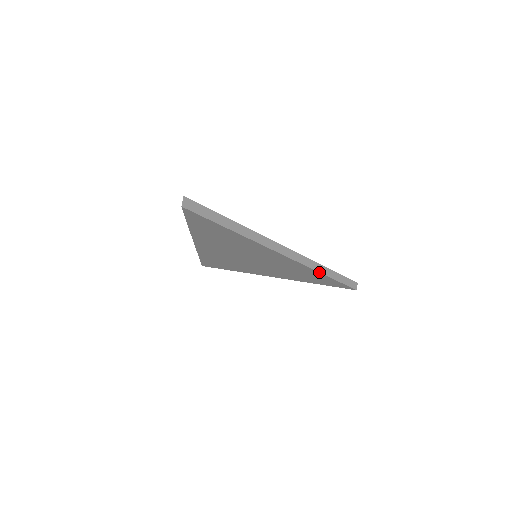
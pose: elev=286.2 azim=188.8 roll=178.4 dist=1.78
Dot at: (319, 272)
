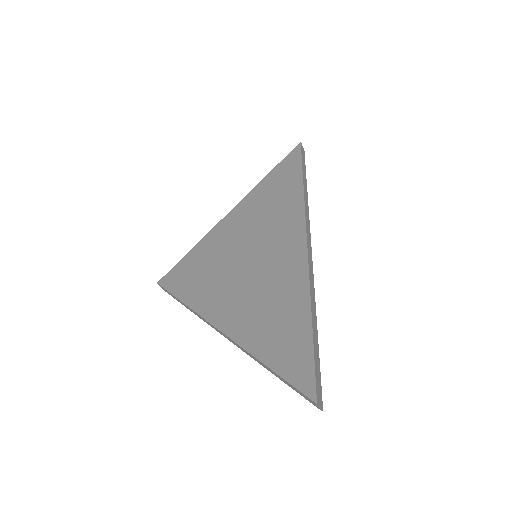
Dot at: (307, 198)
